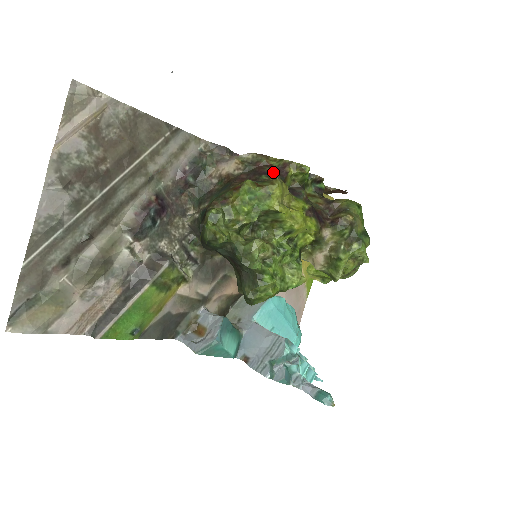
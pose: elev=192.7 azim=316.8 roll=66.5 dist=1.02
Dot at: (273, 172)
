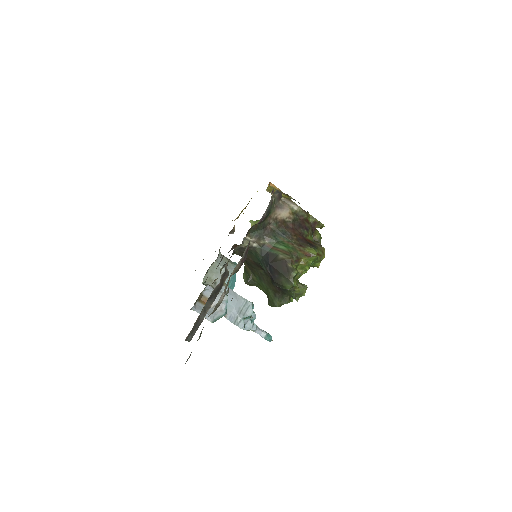
Dot at: (310, 228)
